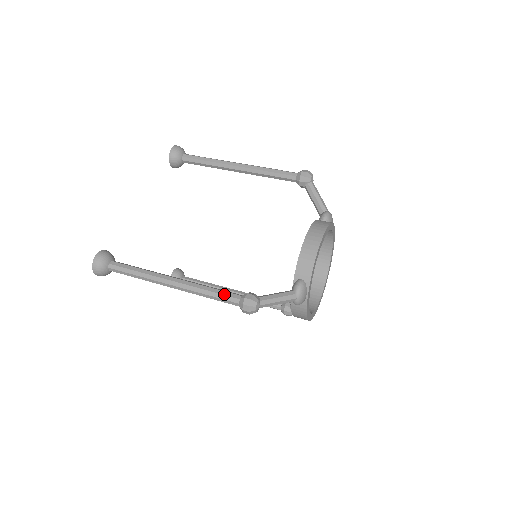
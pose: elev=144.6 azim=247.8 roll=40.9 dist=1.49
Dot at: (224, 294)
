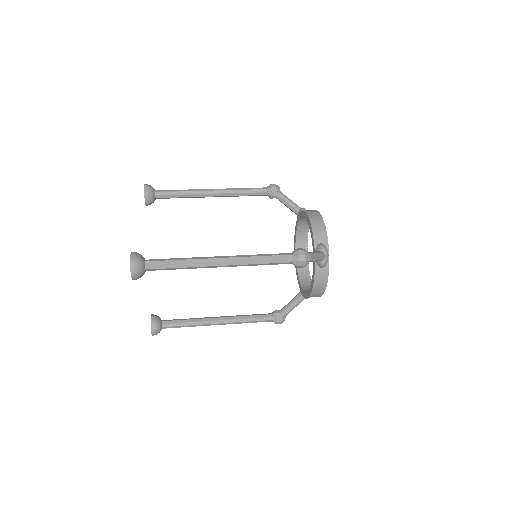
Dot at: (277, 255)
